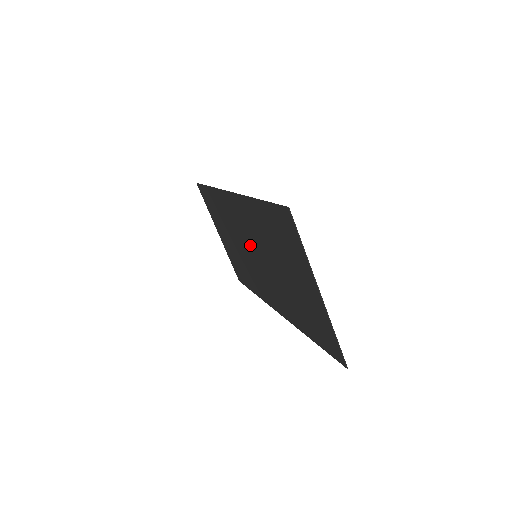
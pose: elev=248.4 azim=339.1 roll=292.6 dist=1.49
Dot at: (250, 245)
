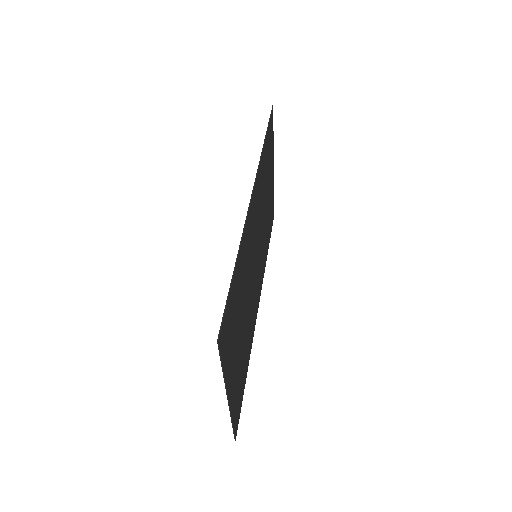
Dot at: occluded
